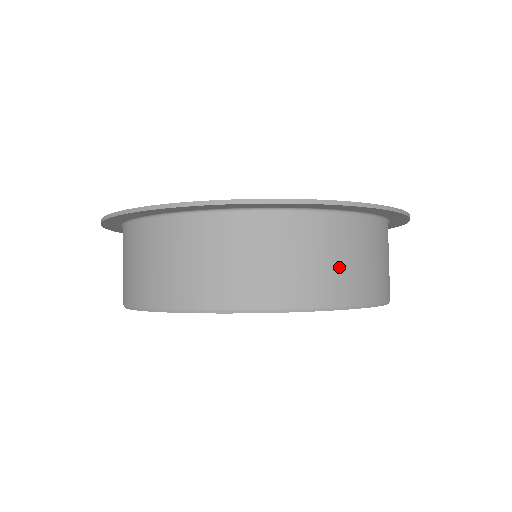
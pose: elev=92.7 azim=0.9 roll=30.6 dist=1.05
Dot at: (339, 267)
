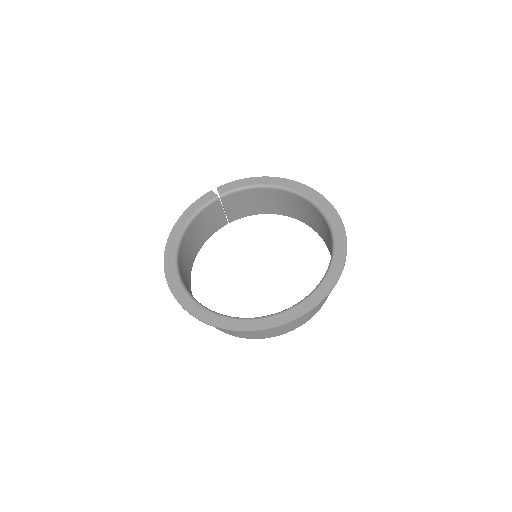
Dot at: occluded
